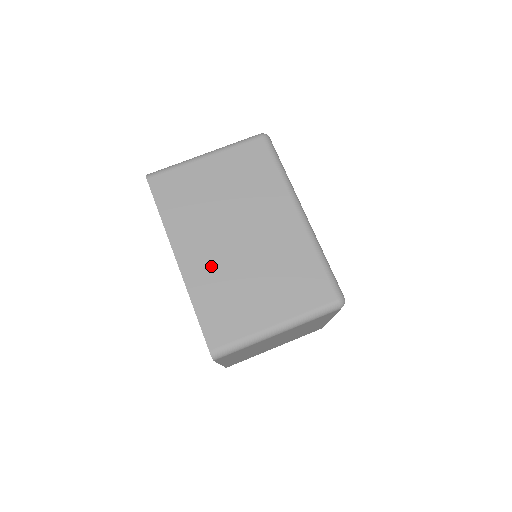
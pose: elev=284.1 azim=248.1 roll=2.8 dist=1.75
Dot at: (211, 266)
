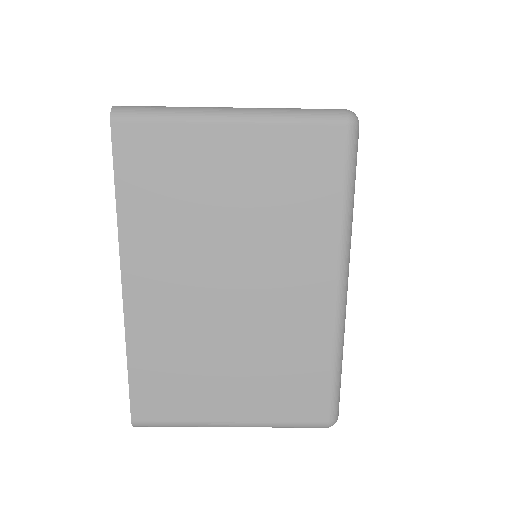
Dot at: (172, 314)
